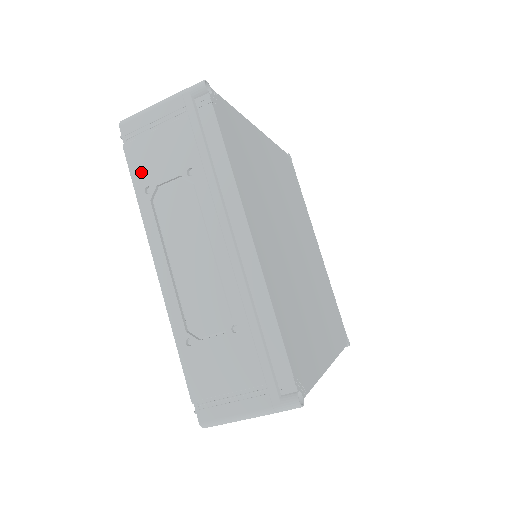
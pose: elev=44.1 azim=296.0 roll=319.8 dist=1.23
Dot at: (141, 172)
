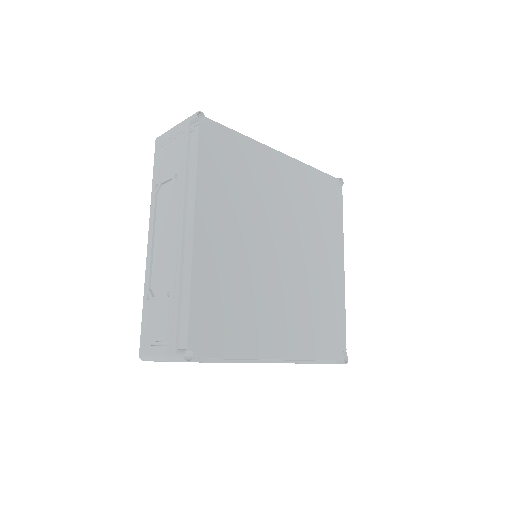
Dot at: (156, 173)
